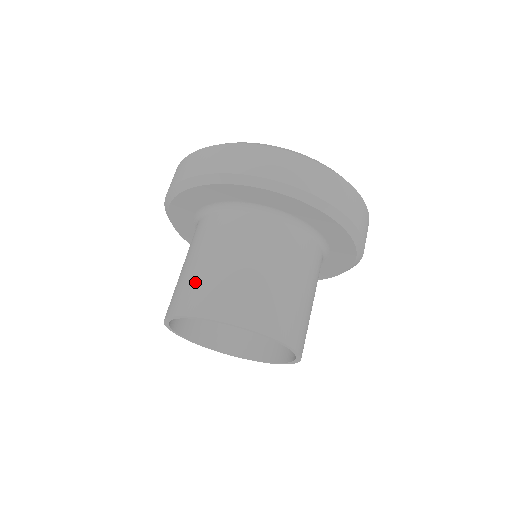
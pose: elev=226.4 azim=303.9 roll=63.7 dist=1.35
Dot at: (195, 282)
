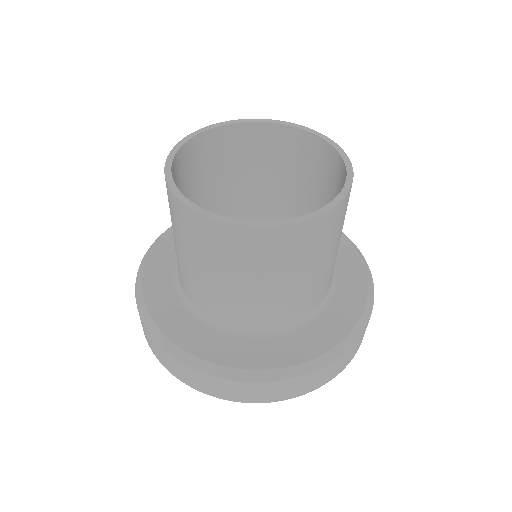
Dot at: occluded
